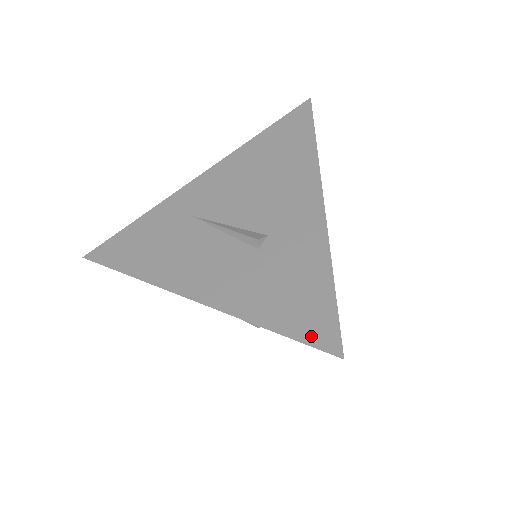
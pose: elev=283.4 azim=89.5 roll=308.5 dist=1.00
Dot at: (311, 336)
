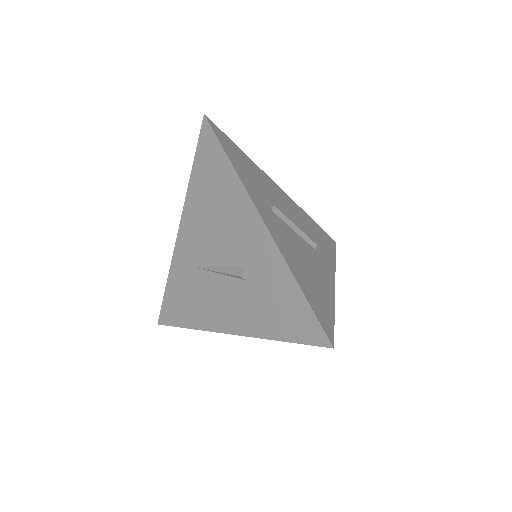
Dot at: (308, 338)
